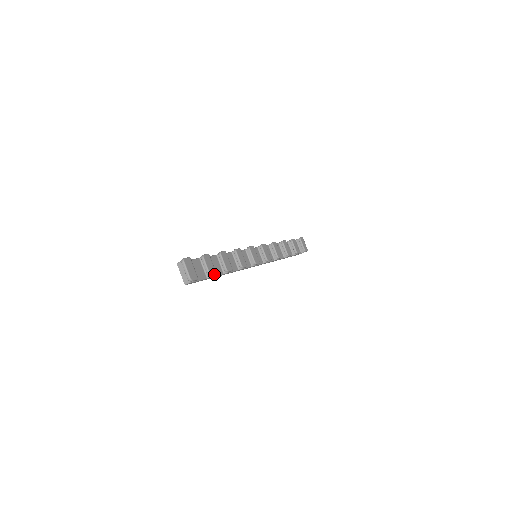
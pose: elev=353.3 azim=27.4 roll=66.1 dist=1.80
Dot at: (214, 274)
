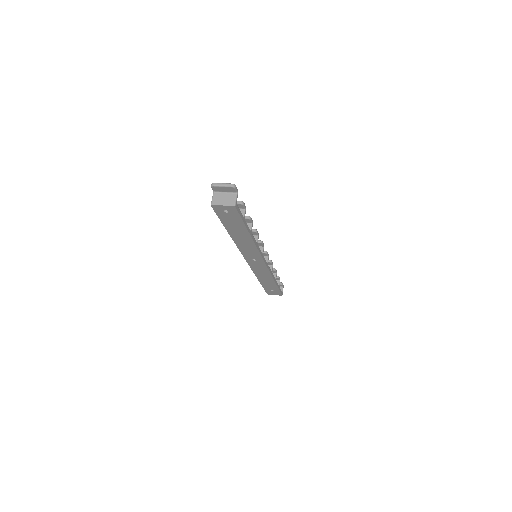
Dot at: (244, 204)
